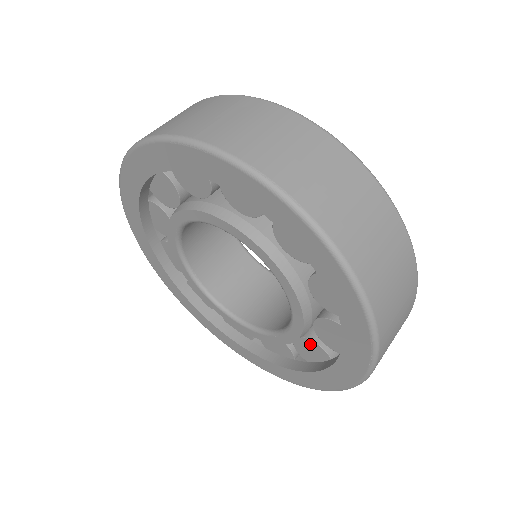
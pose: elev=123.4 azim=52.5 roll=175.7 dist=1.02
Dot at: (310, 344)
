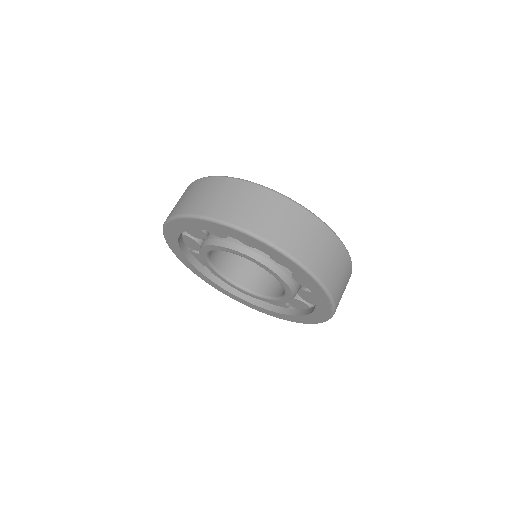
Dot at: (297, 301)
